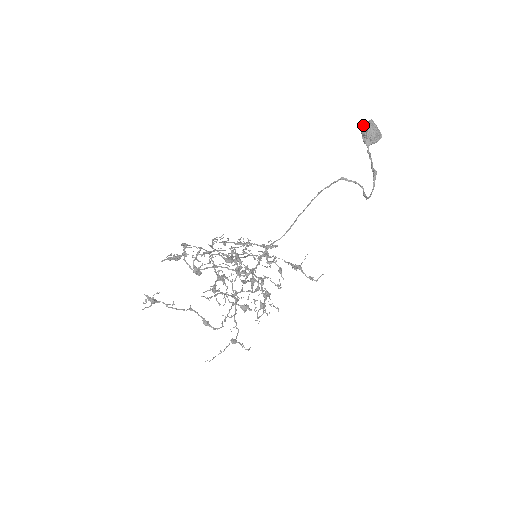
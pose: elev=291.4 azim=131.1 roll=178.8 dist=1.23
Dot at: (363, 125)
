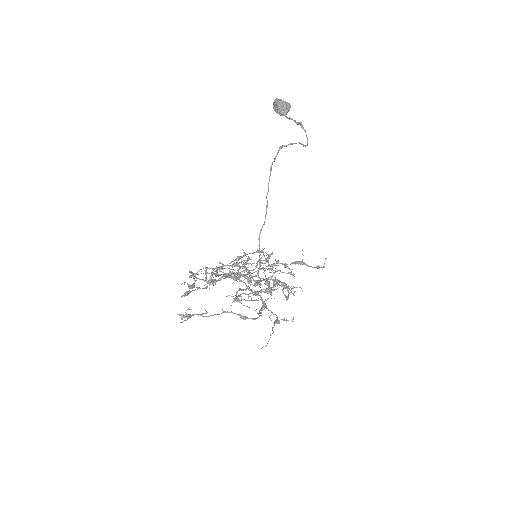
Dot at: occluded
